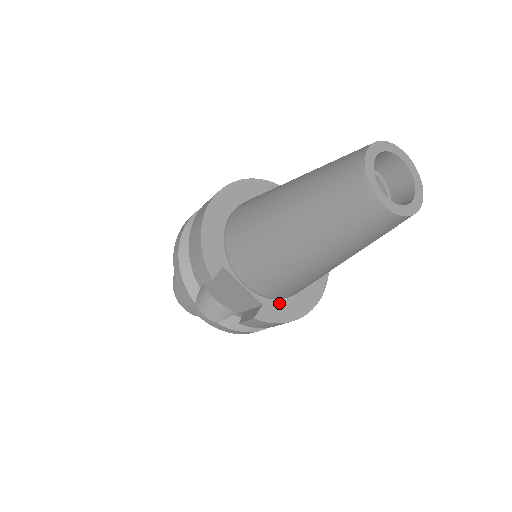
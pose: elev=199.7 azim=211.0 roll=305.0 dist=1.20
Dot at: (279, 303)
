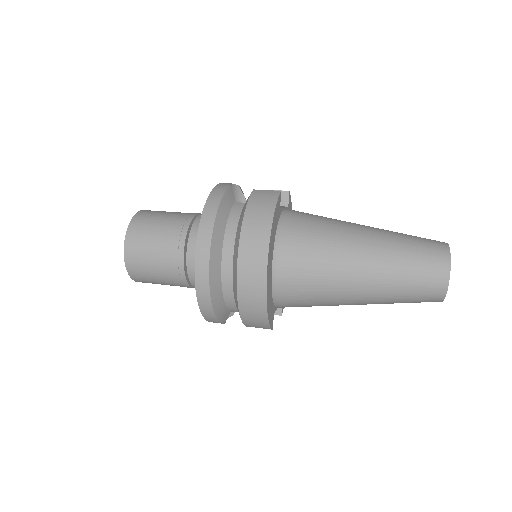
Dot at: occluded
